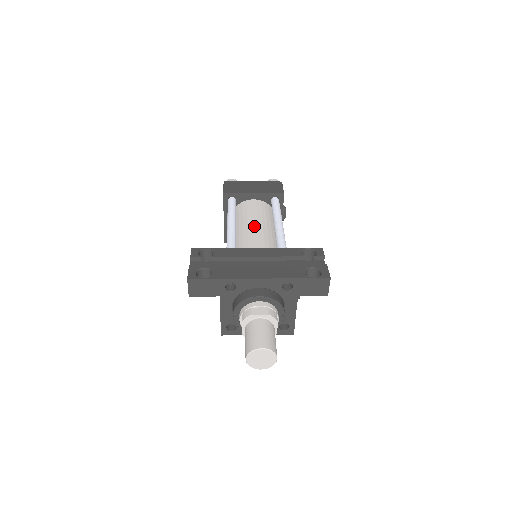
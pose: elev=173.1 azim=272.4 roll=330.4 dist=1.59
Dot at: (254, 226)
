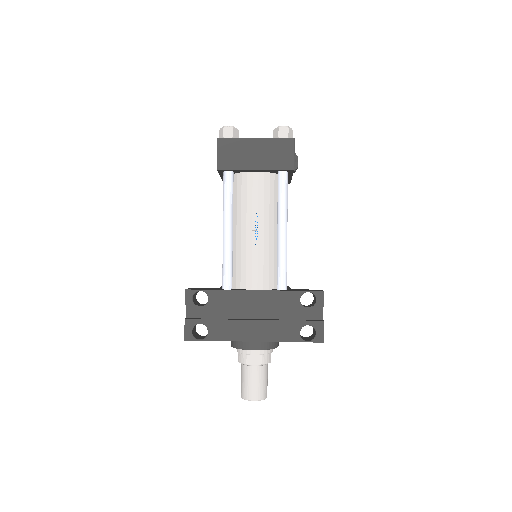
Dot at: (253, 234)
